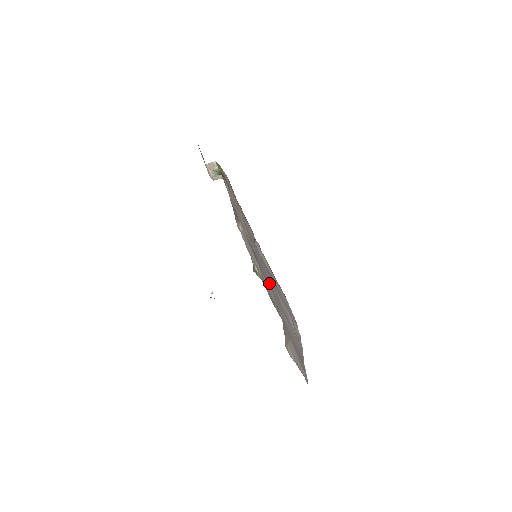
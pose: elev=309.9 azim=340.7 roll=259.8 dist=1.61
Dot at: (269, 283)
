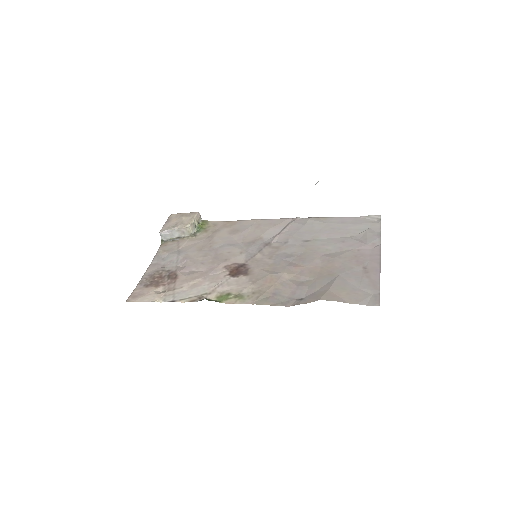
Dot at: (291, 256)
